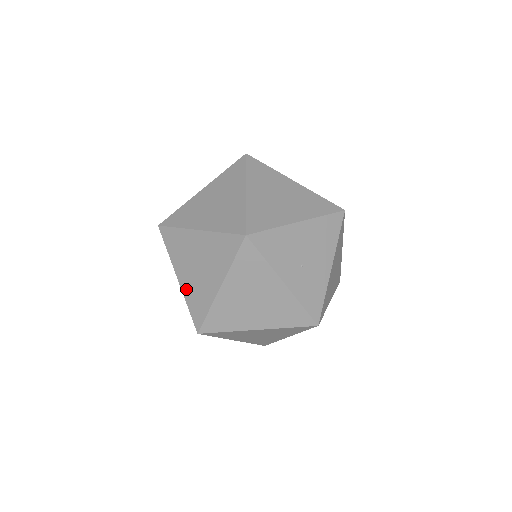
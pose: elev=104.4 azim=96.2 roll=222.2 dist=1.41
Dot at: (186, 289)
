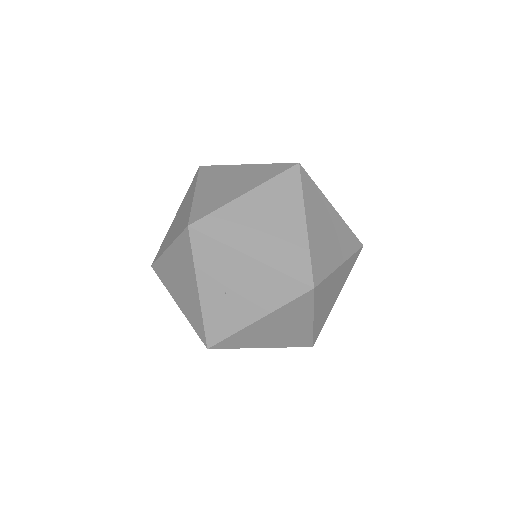
Dot at: (170, 229)
